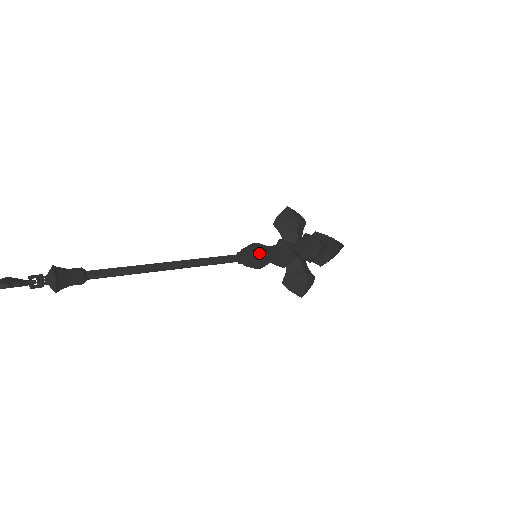
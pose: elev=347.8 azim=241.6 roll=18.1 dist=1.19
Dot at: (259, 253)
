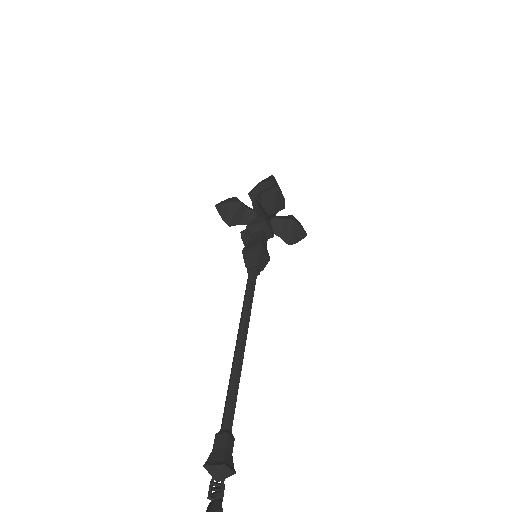
Dot at: (258, 250)
